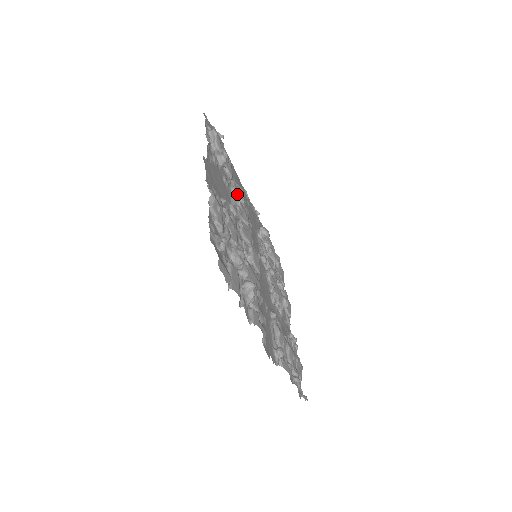
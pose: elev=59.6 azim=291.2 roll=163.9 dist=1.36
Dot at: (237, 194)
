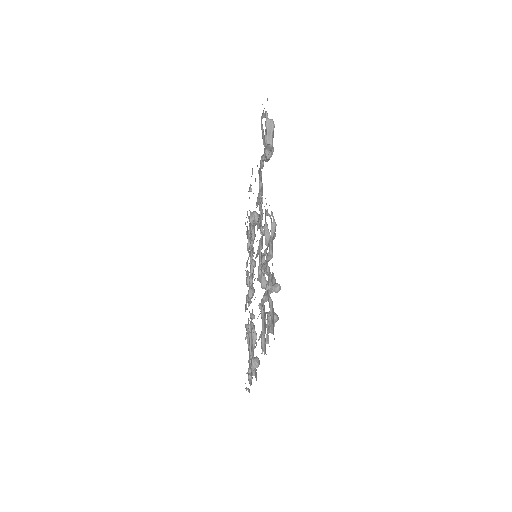
Dot at: occluded
